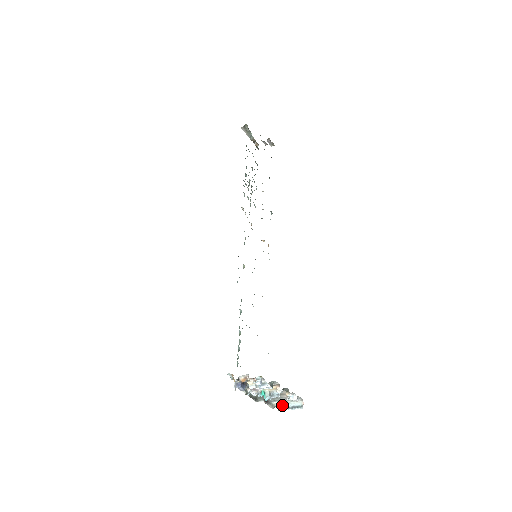
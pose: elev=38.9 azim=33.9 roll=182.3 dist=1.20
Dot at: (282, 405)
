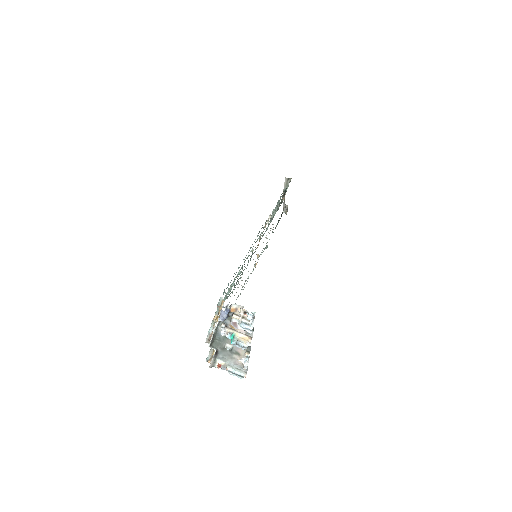
Dot at: (222, 368)
